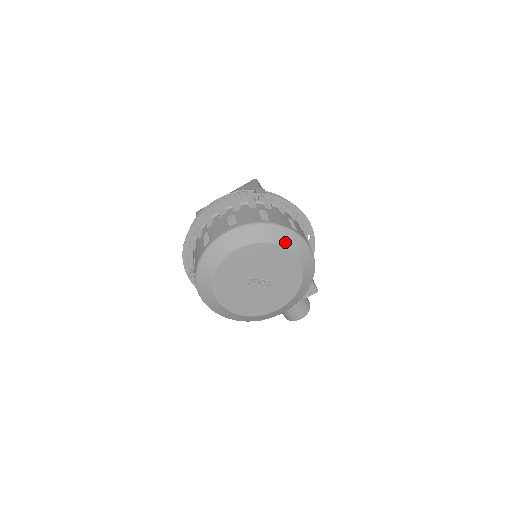
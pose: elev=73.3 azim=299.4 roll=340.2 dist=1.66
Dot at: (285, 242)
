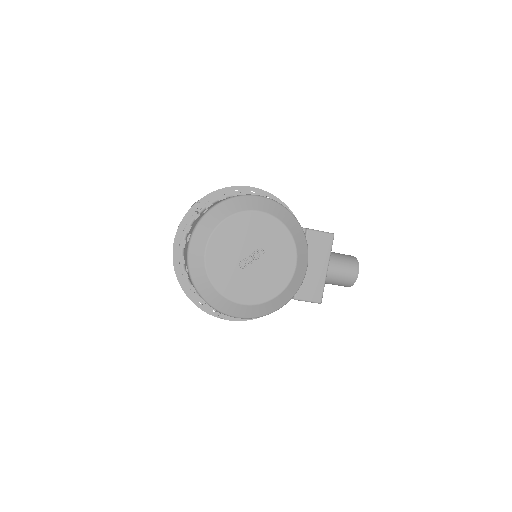
Dot at: (235, 209)
